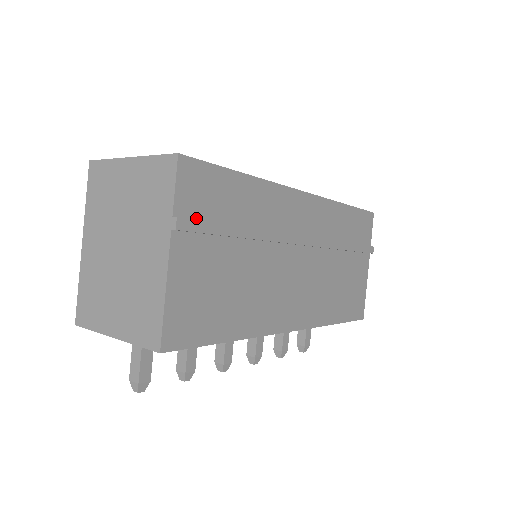
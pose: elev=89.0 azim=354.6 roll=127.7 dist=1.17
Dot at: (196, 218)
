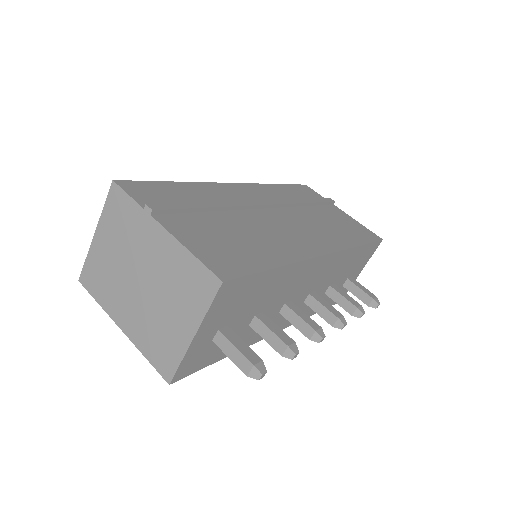
Dot at: occluded
